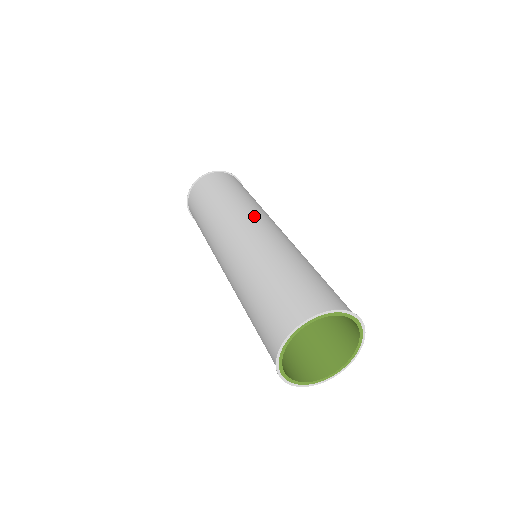
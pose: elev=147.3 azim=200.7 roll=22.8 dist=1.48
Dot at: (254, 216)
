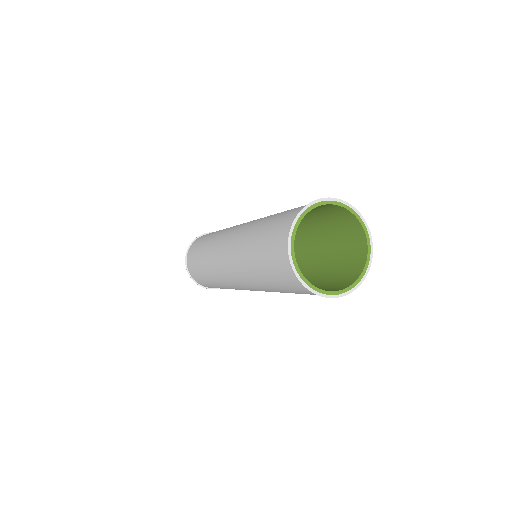
Dot at: occluded
